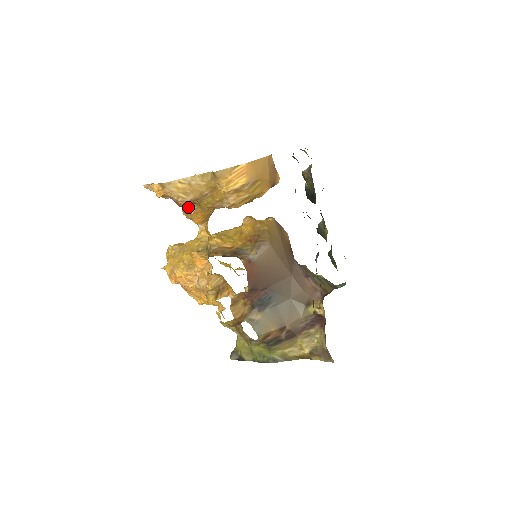
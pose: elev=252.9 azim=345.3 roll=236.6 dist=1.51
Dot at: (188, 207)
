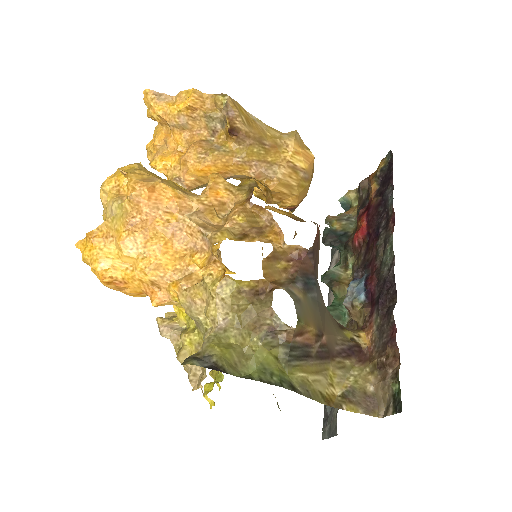
Dot at: (208, 146)
